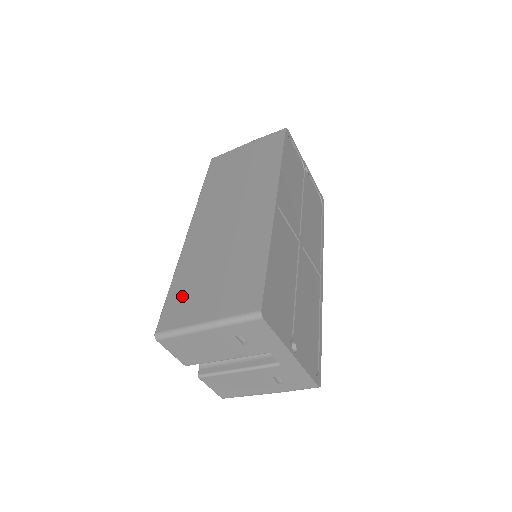
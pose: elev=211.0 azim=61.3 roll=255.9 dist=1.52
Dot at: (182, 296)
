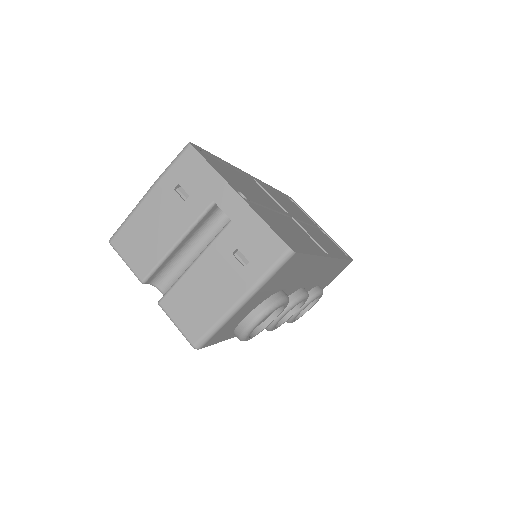
Dot at: occluded
